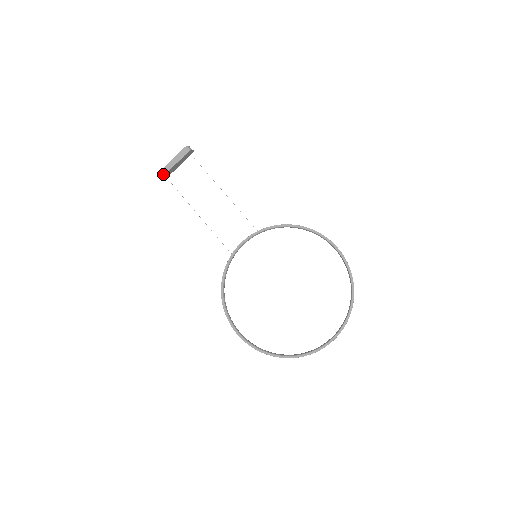
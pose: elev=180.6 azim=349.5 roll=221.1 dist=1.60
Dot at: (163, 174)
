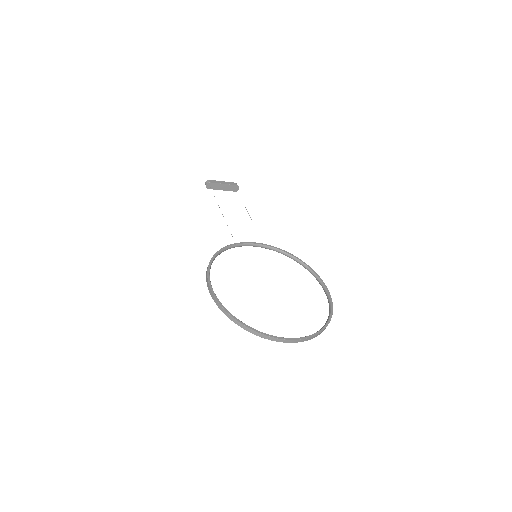
Dot at: (211, 182)
